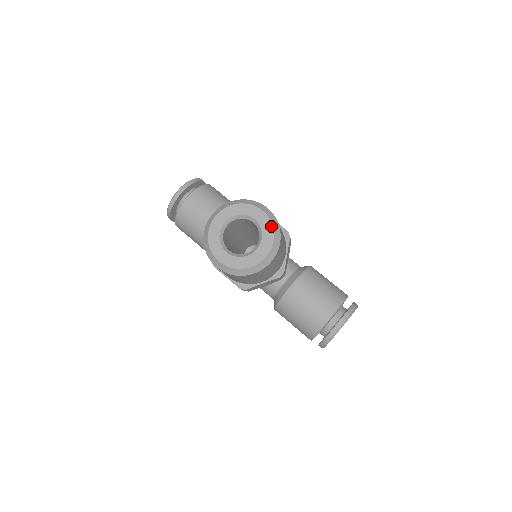
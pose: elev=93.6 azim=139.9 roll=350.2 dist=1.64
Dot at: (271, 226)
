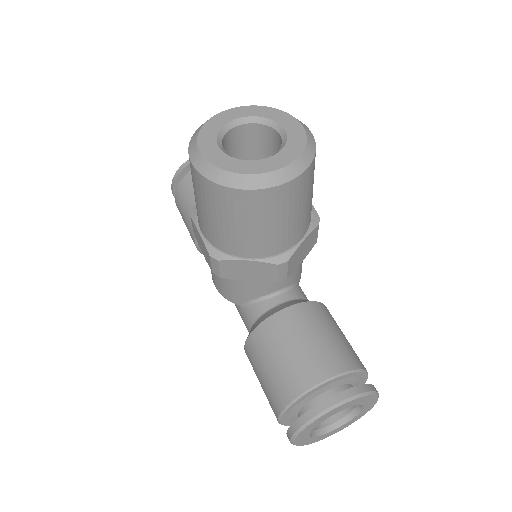
Dot at: (304, 141)
